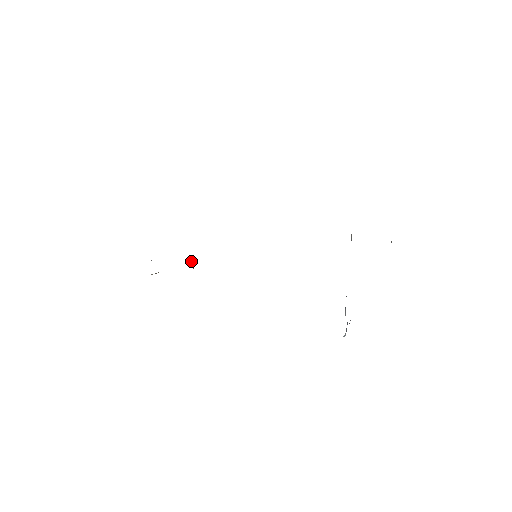
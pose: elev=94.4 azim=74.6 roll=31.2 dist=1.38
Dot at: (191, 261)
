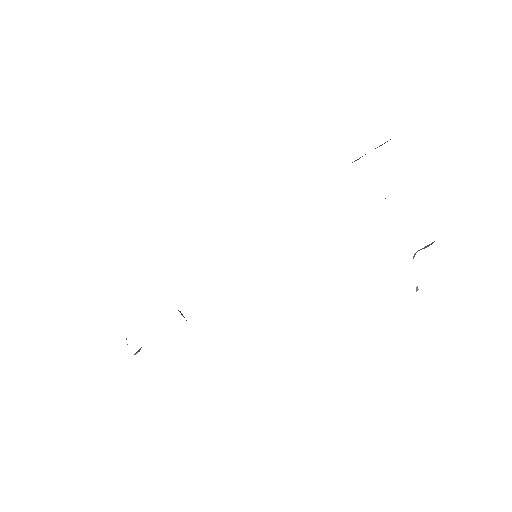
Dot at: occluded
